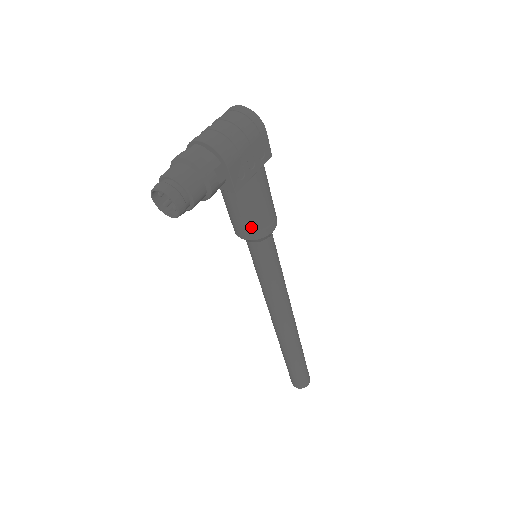
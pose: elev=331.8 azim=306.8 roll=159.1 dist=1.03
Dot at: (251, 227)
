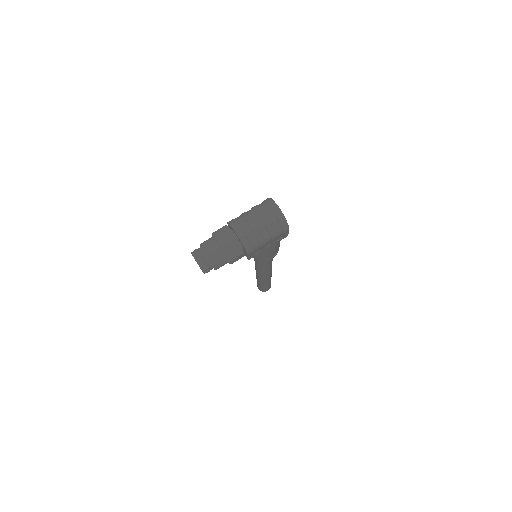
Dot at: (256, 257)
